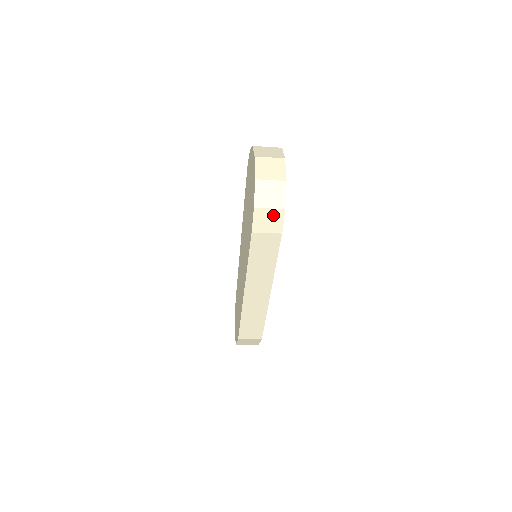
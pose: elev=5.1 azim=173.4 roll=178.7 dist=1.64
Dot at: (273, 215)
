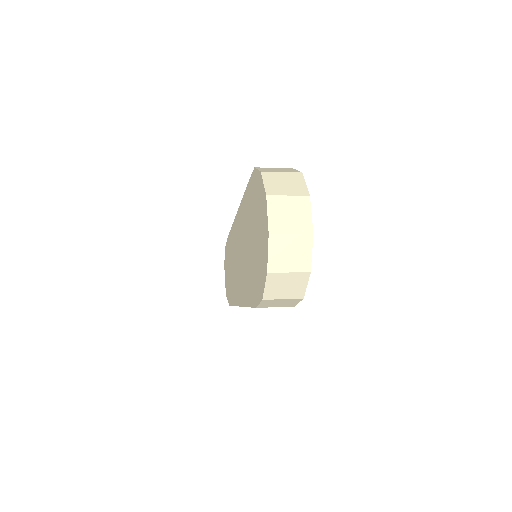
Dot at: (286, 301)
